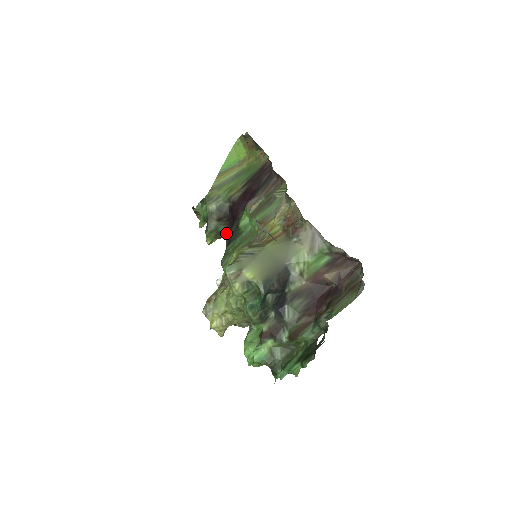
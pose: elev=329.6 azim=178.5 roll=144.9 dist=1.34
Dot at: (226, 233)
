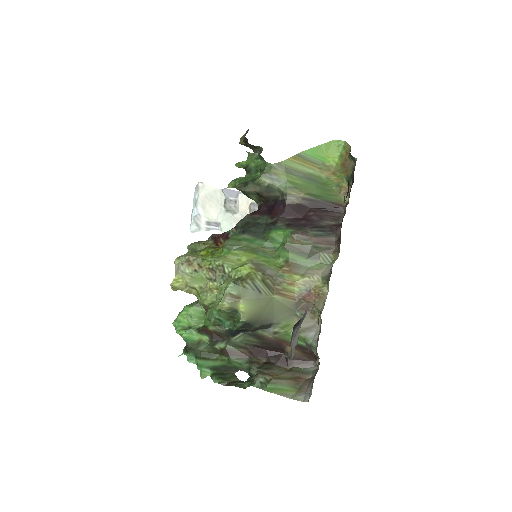
Dot at: occluded
